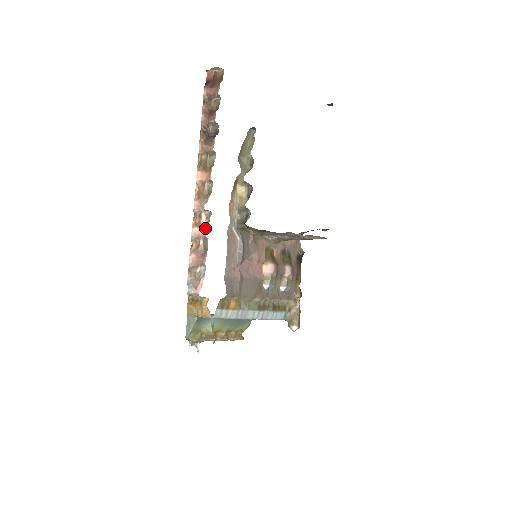
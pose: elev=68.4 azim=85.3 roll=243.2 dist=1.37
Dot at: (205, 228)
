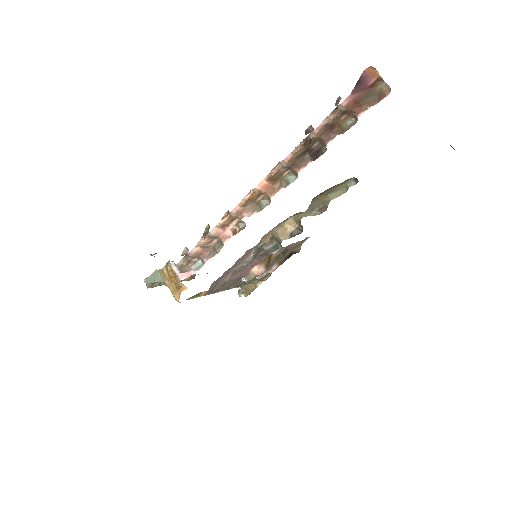
Dot at: (228, 235)
